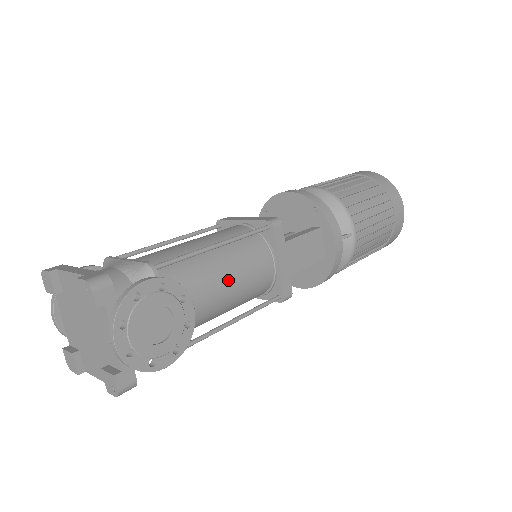
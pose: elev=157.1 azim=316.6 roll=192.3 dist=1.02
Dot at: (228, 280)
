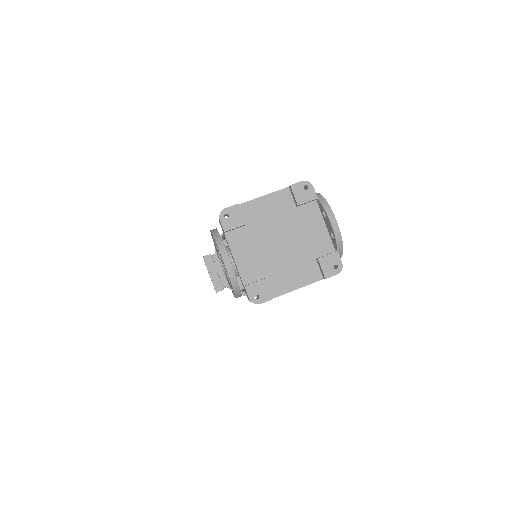
Dot at: occluded
